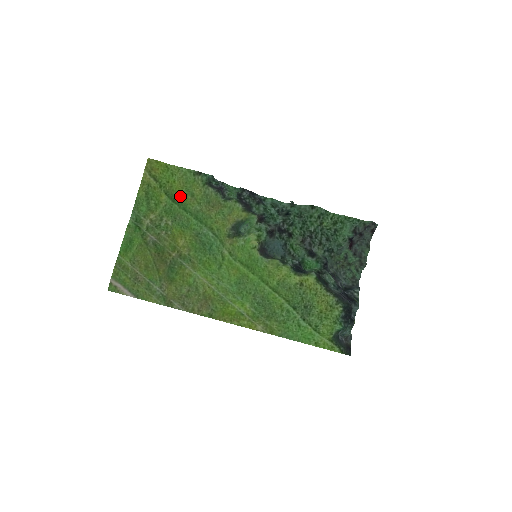
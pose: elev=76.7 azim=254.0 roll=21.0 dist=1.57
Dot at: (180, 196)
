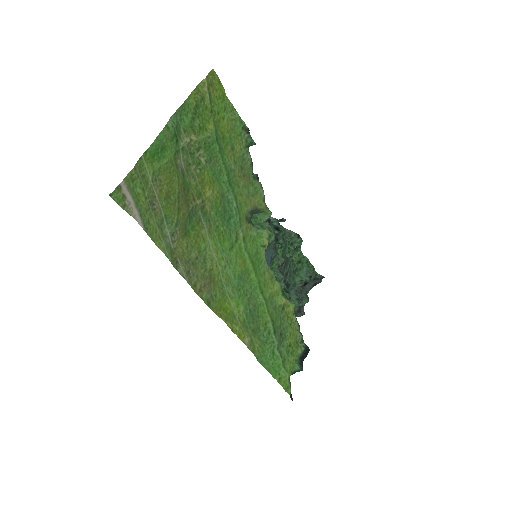
Dot at: (222, 139)
